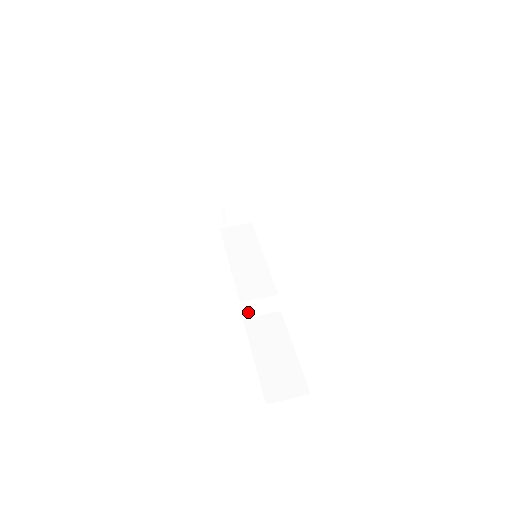
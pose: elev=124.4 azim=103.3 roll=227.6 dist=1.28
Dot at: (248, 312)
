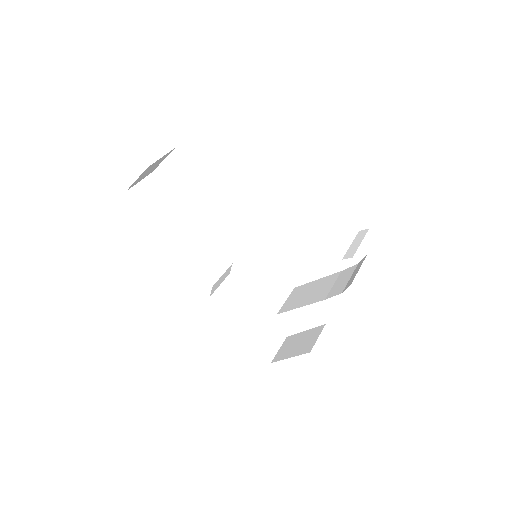
Dot at: (214, 290)
